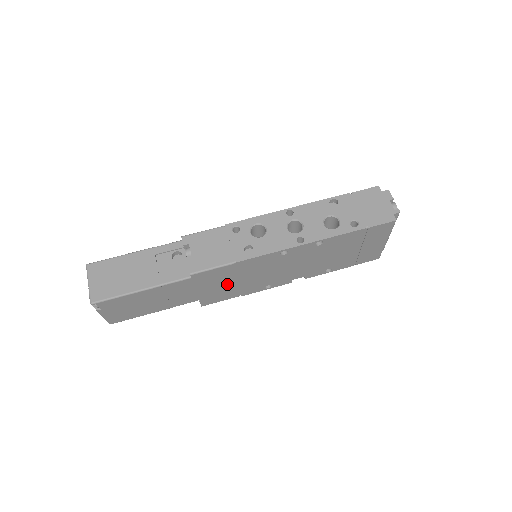
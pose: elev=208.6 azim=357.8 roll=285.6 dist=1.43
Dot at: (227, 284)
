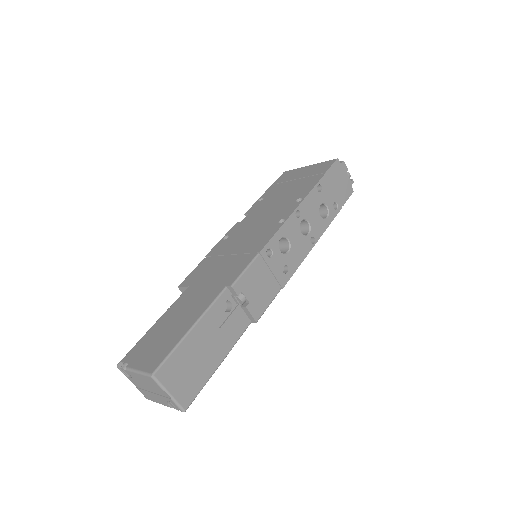
Dot at: occluded
